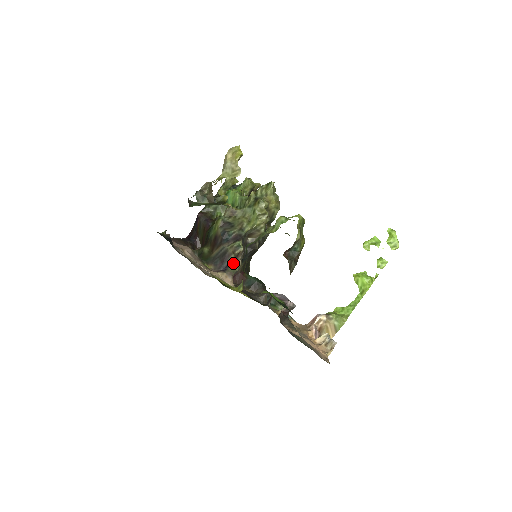
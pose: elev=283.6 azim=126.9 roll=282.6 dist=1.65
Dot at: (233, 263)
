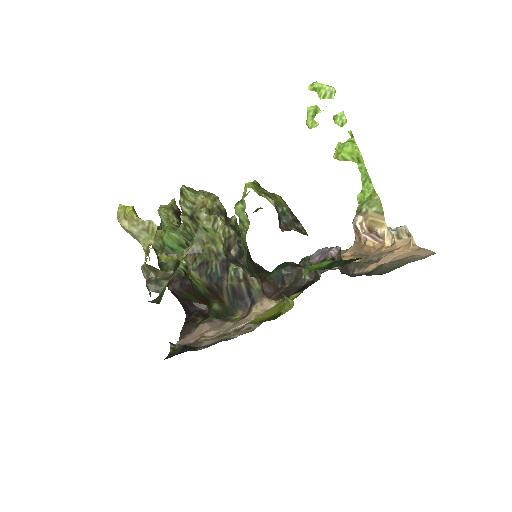
Dot at: (250, 288)
